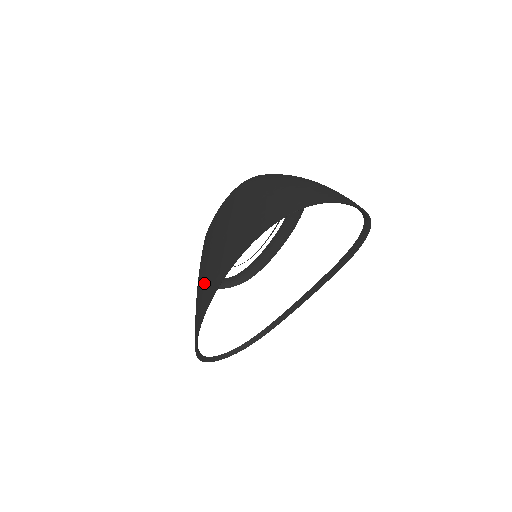
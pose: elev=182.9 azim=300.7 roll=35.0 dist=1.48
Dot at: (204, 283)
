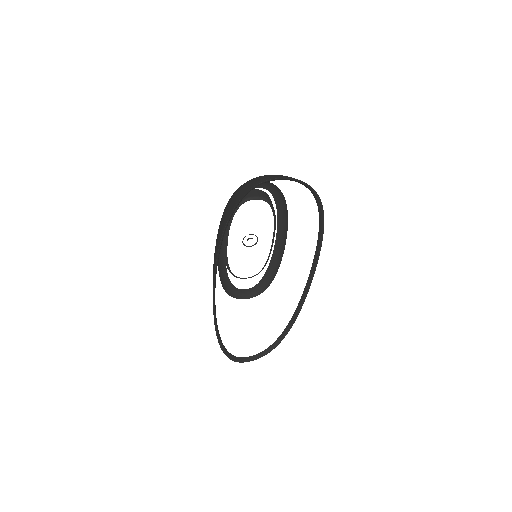
Dot at: occluded
